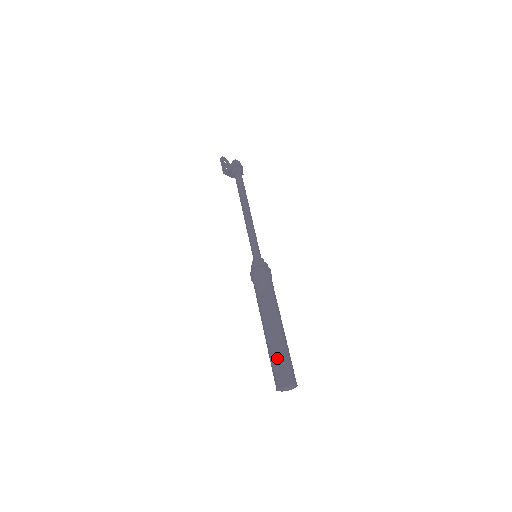
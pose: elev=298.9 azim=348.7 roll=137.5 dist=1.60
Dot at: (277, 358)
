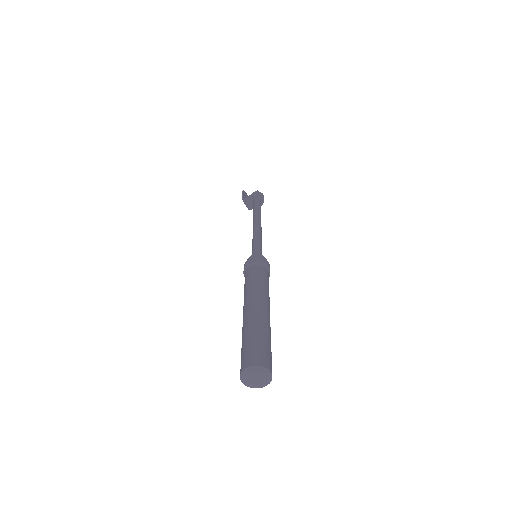
Dot at: (254, 335)
